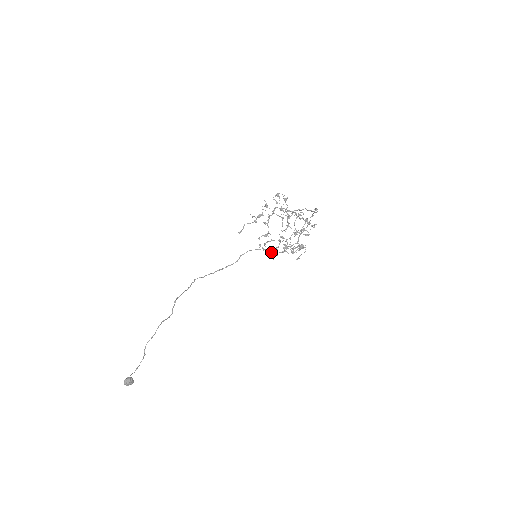
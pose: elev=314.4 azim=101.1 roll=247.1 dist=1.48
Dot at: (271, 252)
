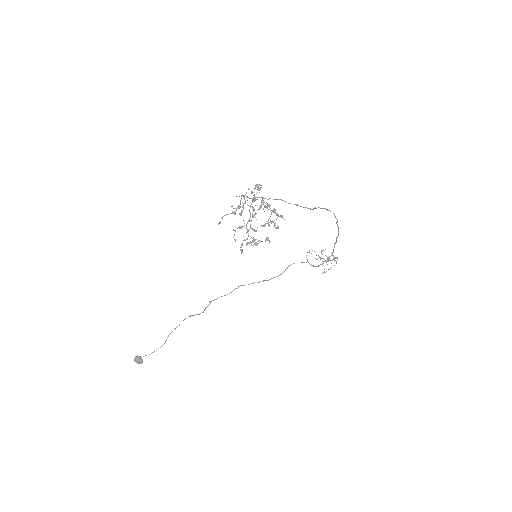
Dot at: (311, 265)
